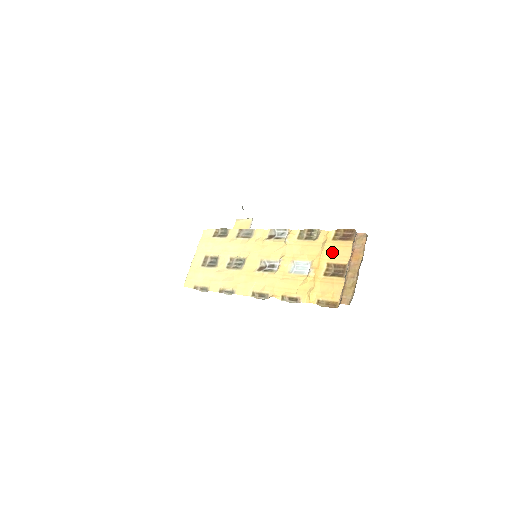
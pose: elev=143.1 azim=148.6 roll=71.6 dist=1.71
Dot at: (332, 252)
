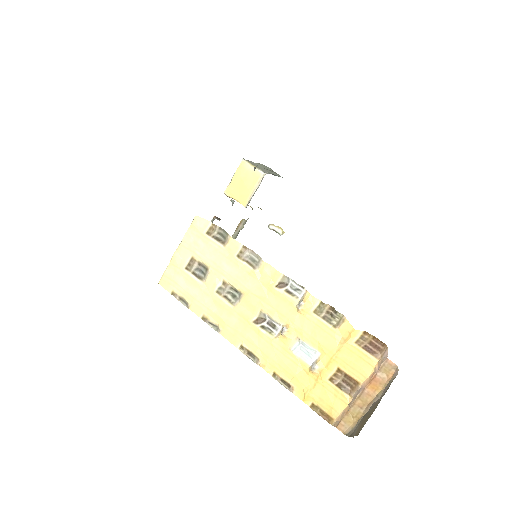
Dot at: (349, 359)
